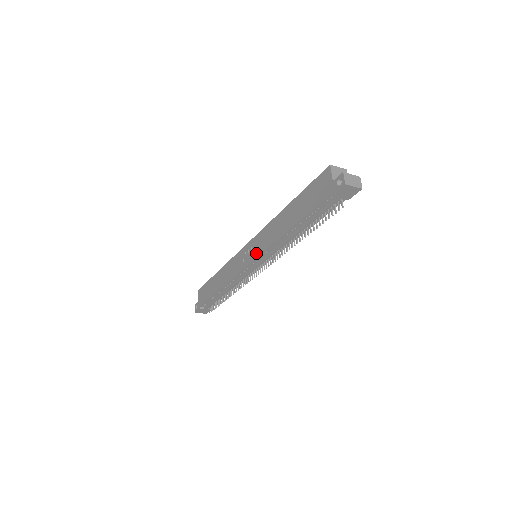
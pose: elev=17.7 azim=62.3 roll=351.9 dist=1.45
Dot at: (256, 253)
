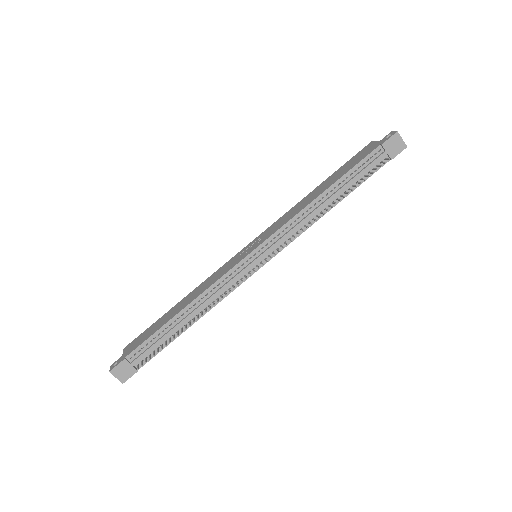
Dot at: (266, 237)
